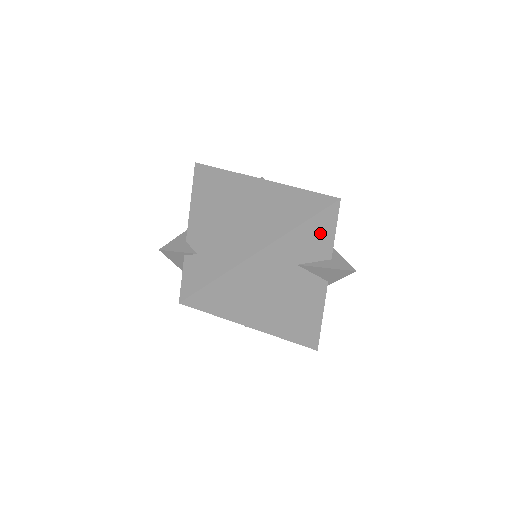
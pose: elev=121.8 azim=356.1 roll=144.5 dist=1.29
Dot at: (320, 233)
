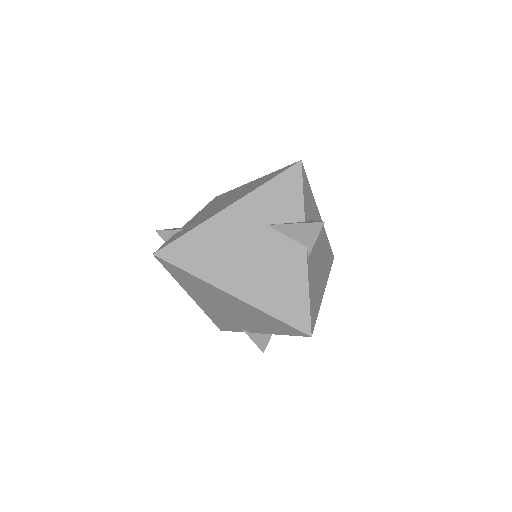
Dot at: (286, 193)
